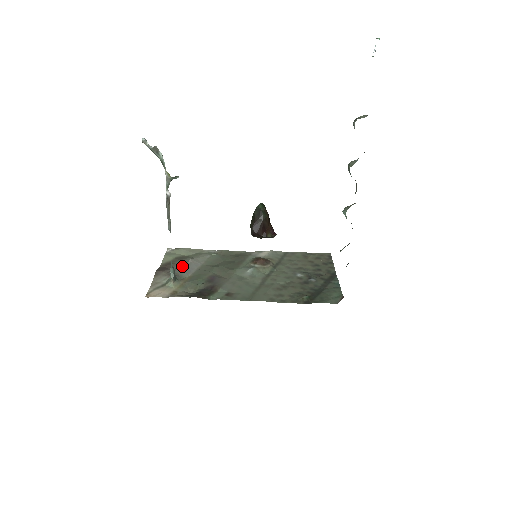
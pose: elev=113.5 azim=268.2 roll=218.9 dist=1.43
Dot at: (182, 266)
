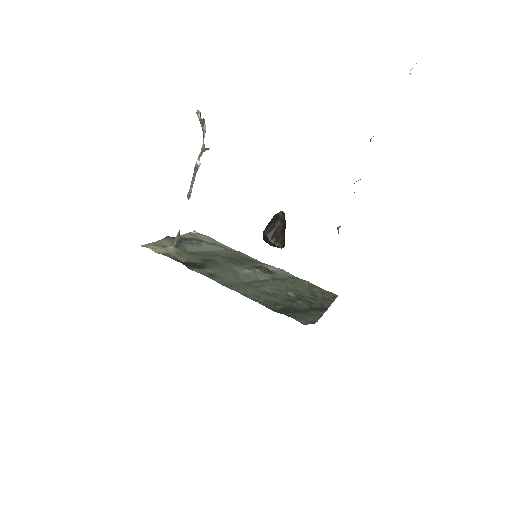
Dot at: (192, 243)
